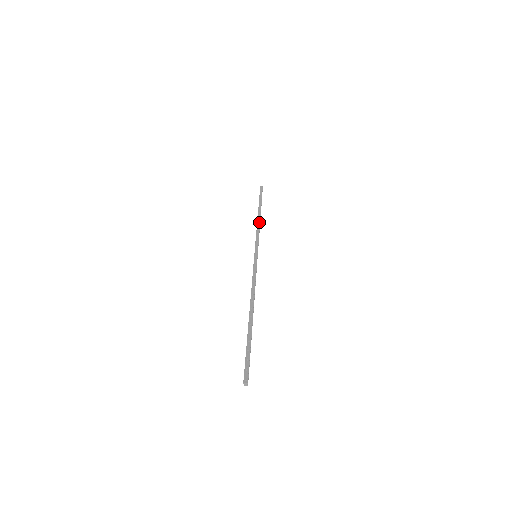
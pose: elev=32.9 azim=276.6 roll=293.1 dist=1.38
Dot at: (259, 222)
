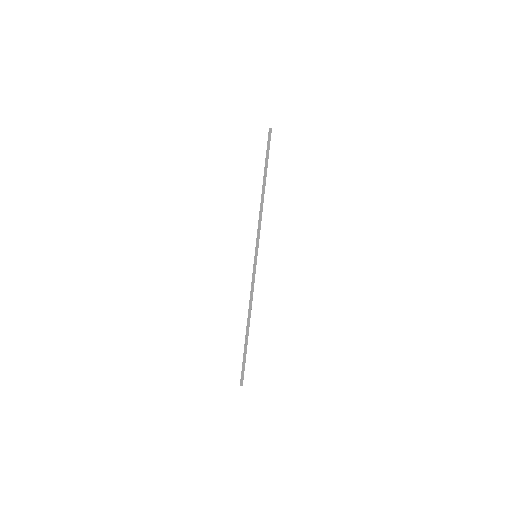
Dot at: occluded
